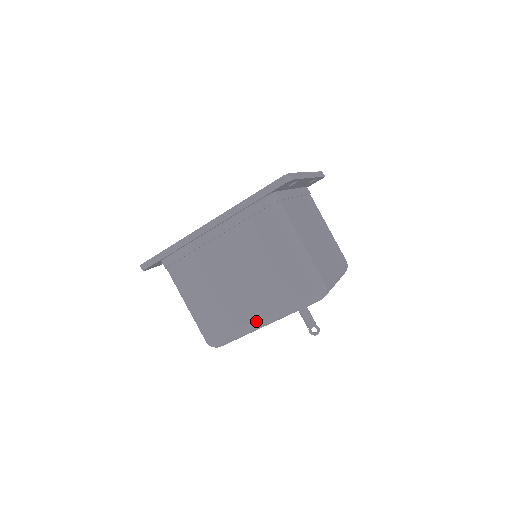
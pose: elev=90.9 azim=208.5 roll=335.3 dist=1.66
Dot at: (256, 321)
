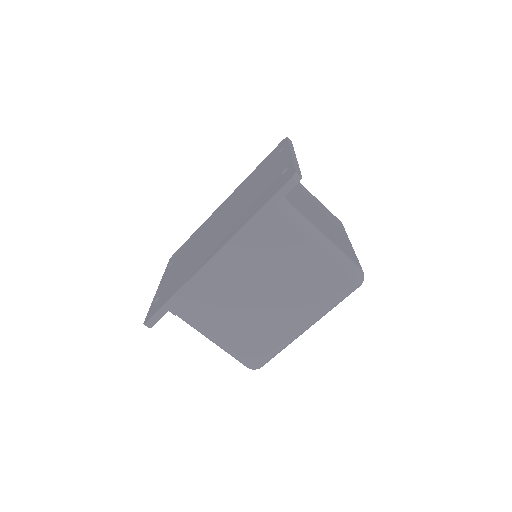
Dot at: (299, 330)
